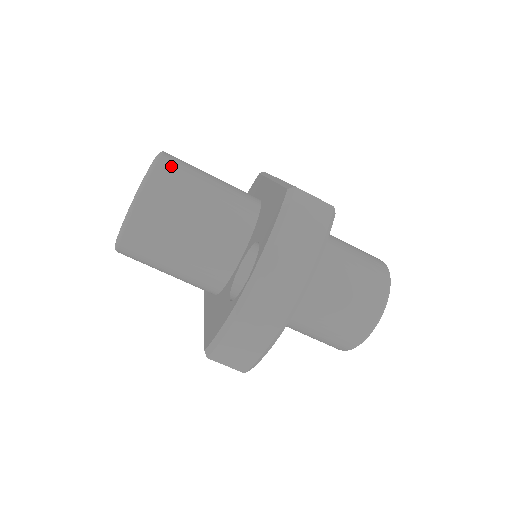
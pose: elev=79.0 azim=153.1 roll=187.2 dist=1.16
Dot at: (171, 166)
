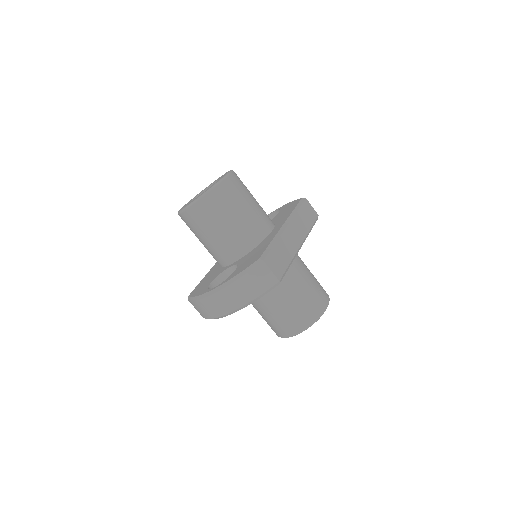
Dot at: (223, 192)
